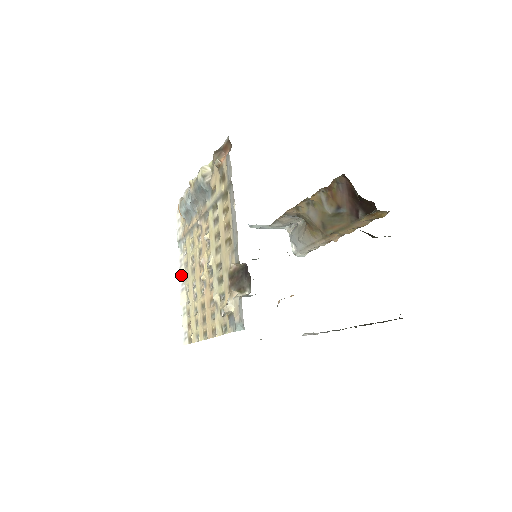
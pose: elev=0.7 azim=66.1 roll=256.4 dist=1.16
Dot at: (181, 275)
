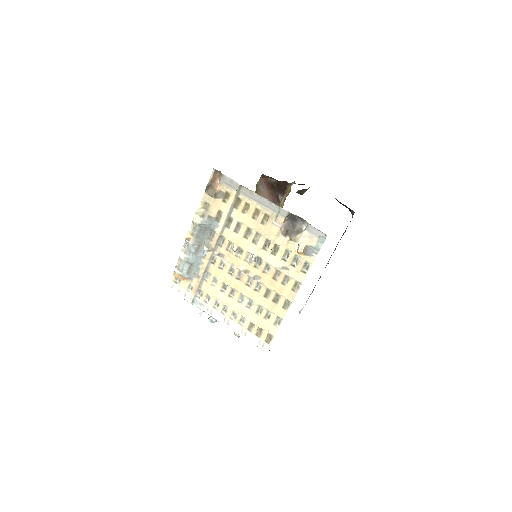
Dot at: (217, 317)
